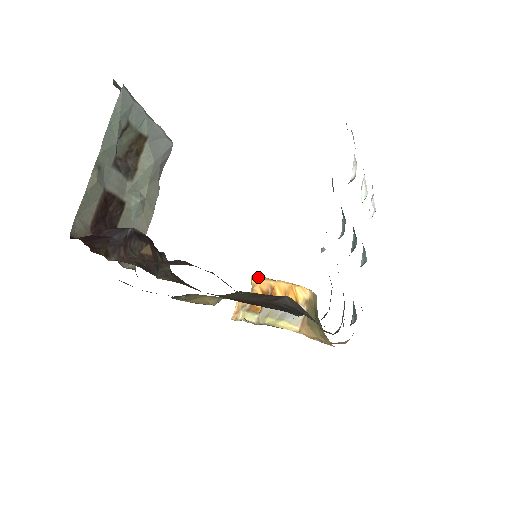
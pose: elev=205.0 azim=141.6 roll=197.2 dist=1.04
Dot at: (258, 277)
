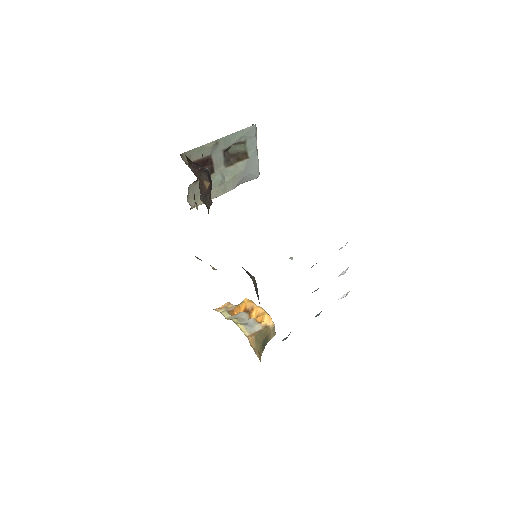
Dot at: (250, 300)
